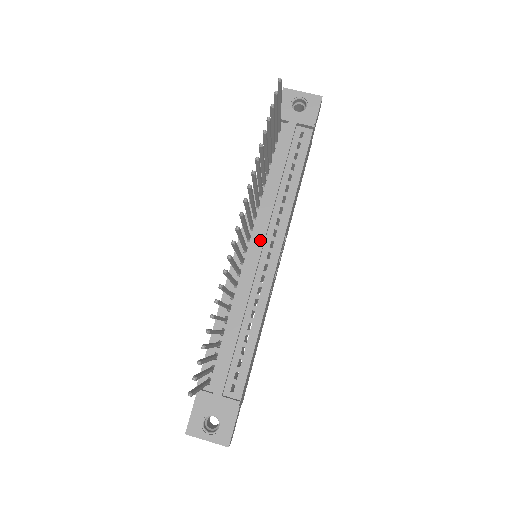
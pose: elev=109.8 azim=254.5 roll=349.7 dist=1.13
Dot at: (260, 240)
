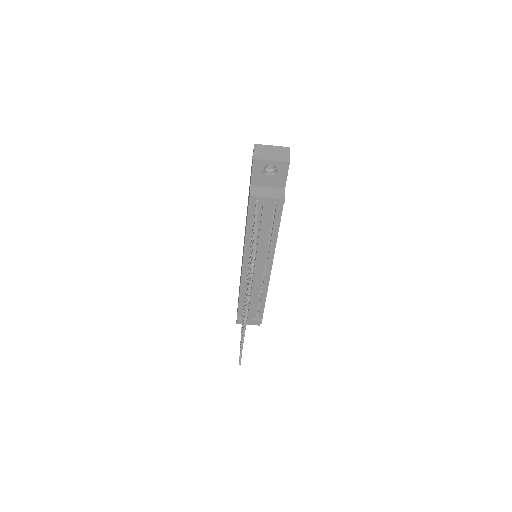
Dot at: (257, 266)
